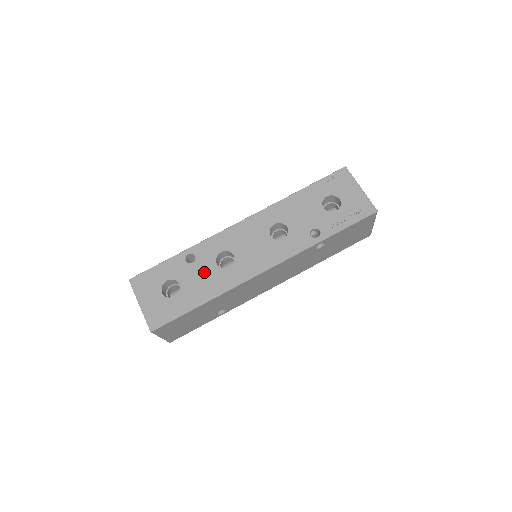
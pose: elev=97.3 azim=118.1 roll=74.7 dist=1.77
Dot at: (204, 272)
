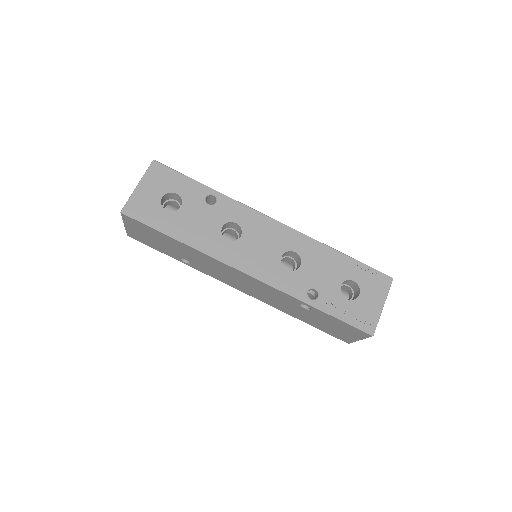
Dot at: (207, 221)
